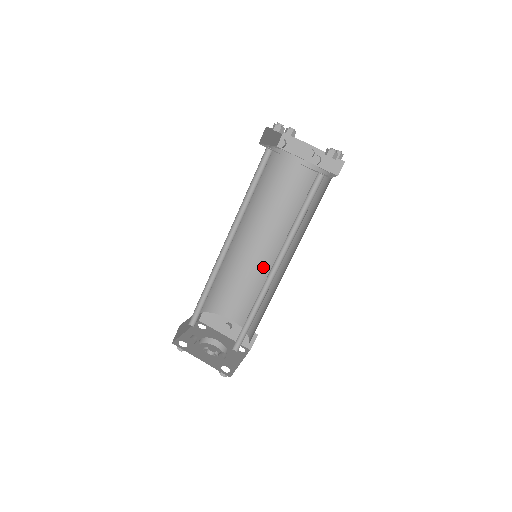
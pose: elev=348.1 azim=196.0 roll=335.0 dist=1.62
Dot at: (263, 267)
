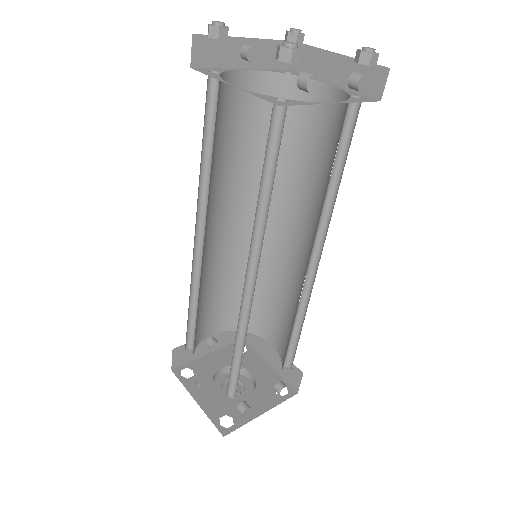
Dot at: (231, 252)
